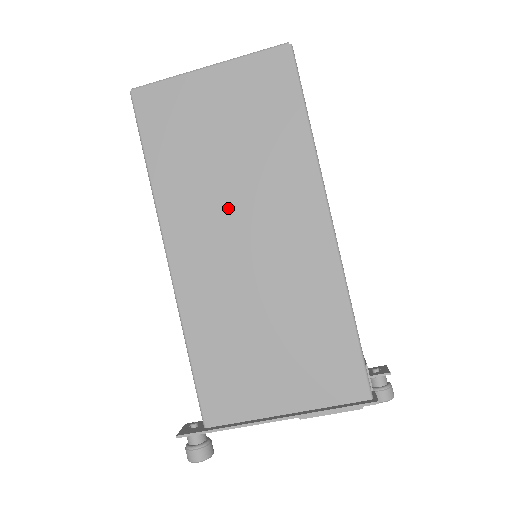
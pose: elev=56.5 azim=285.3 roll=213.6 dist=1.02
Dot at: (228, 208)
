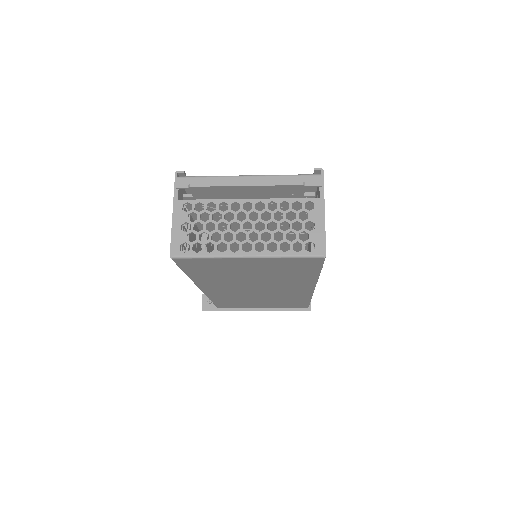
Dot at: (247, 285)
